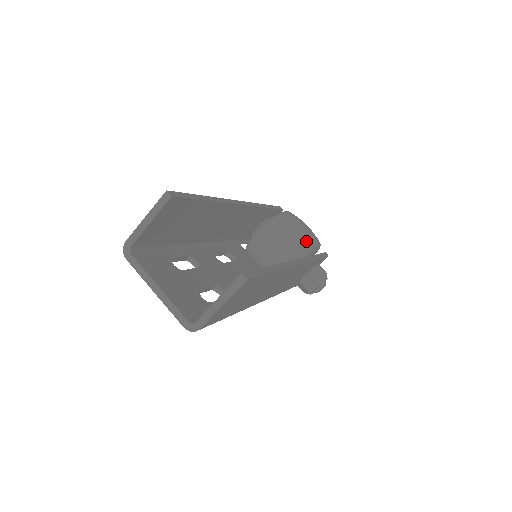
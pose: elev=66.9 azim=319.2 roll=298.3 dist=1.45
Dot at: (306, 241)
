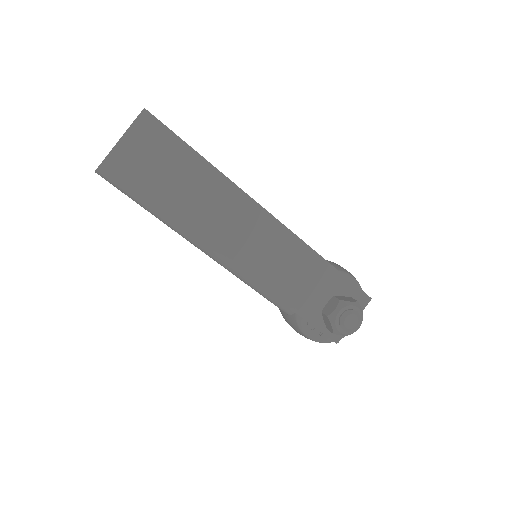
Dot at: occluded
